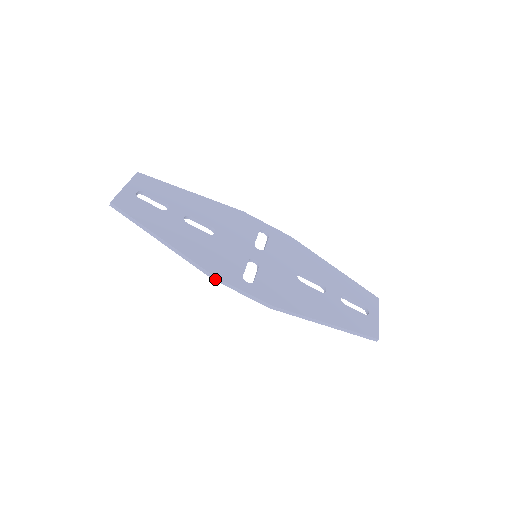
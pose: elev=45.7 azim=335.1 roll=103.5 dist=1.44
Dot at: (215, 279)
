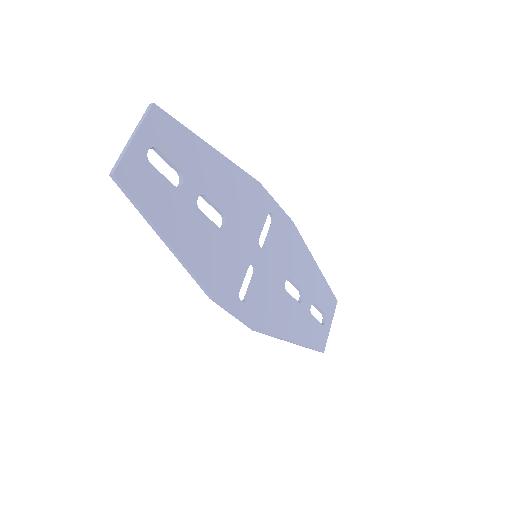
Dot at: (212, 299)
